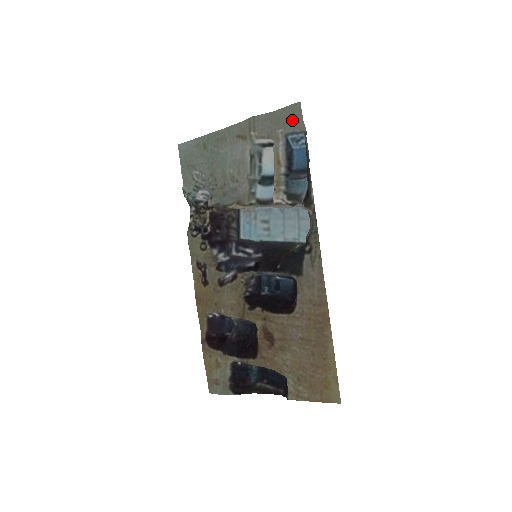
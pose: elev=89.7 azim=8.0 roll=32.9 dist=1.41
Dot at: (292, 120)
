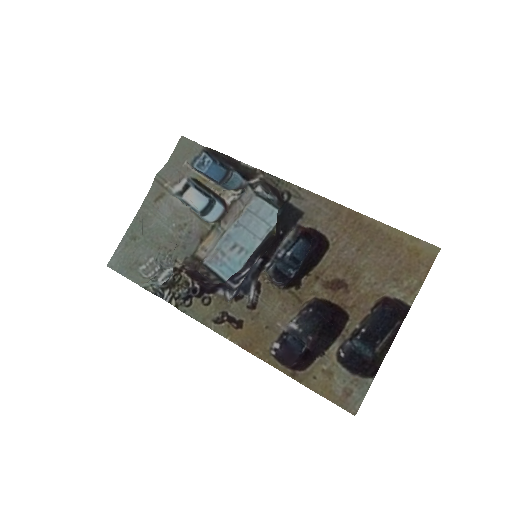
Dot at: (187, 149)
